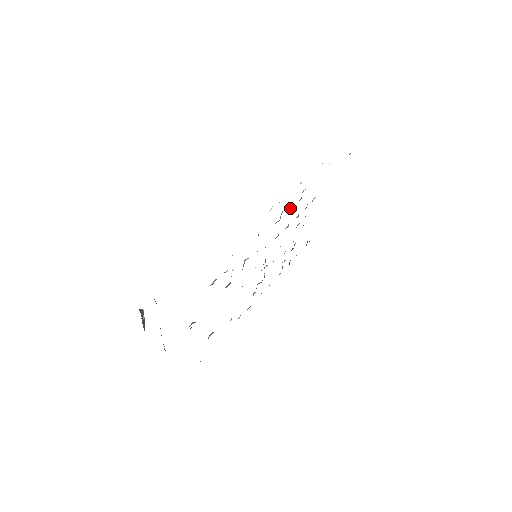
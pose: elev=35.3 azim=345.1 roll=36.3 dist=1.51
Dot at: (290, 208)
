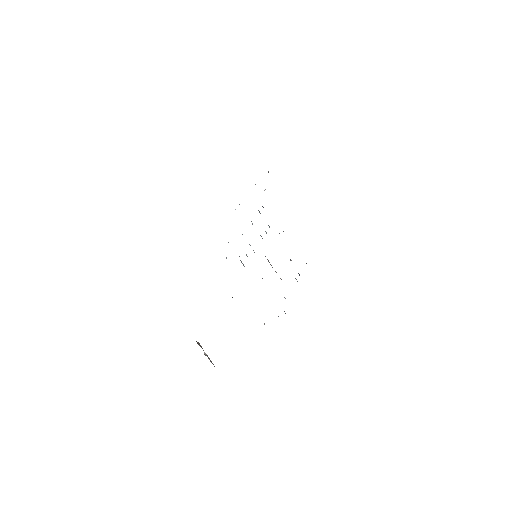
Dot at: occluded
